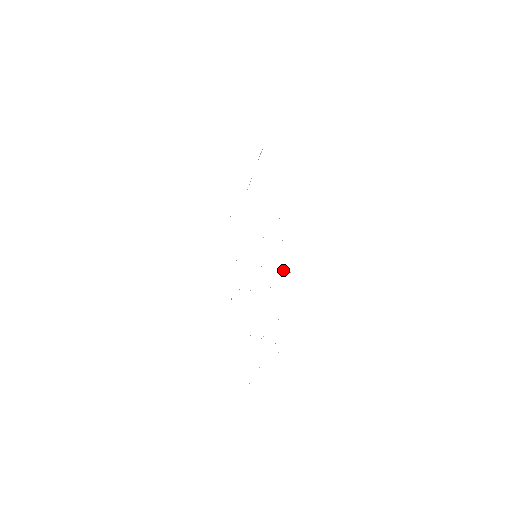
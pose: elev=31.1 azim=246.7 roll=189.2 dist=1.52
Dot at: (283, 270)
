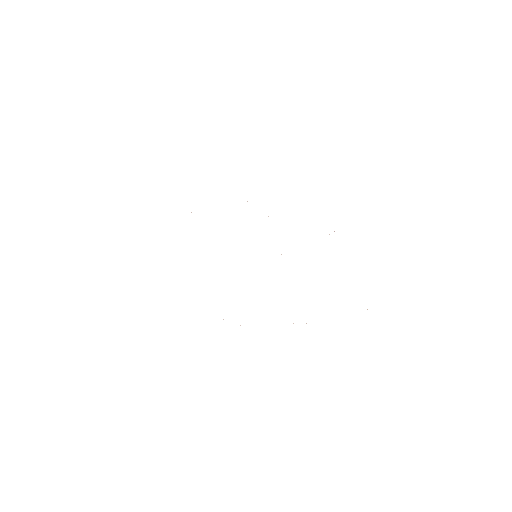
Dot at: occluded
